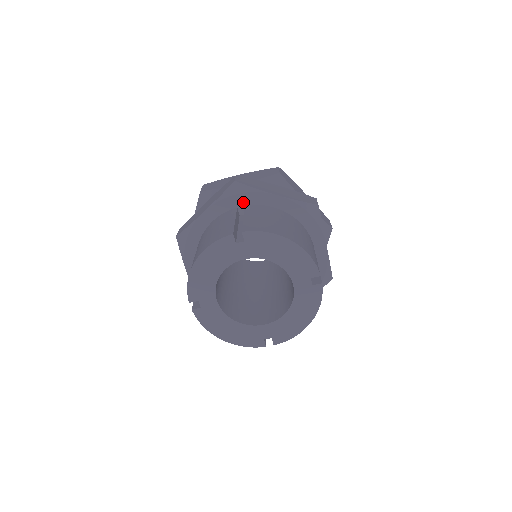
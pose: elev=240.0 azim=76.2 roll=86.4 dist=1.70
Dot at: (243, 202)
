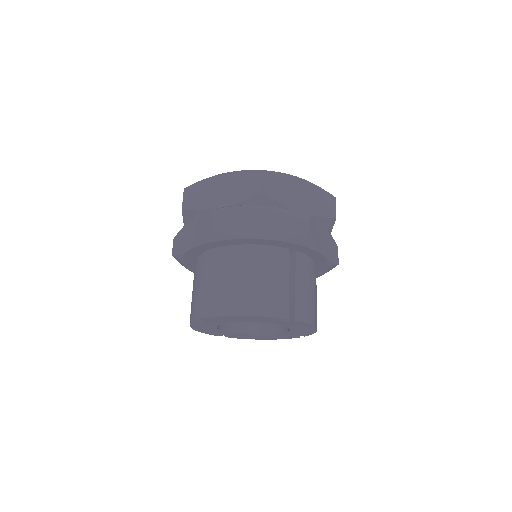
Dot at: (298, 249)
